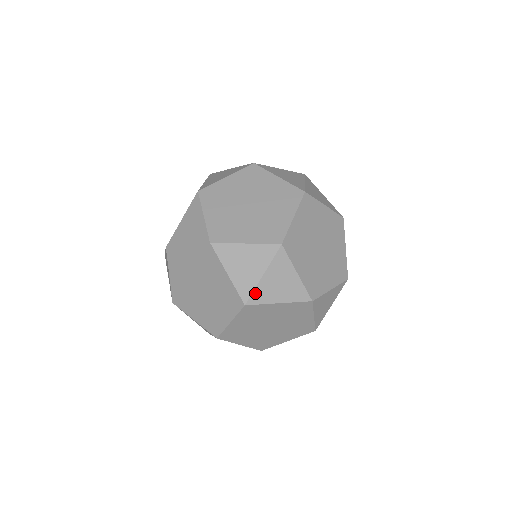
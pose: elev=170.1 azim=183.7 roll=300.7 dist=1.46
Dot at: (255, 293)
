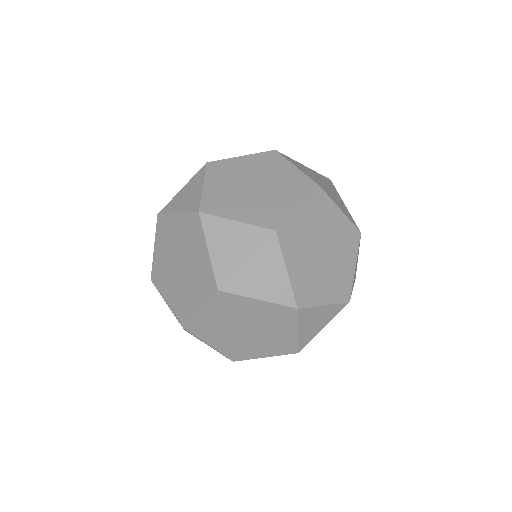
Dot at: (233, 279)
